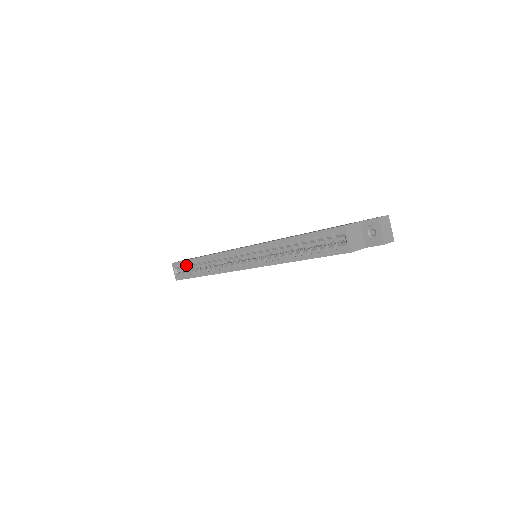
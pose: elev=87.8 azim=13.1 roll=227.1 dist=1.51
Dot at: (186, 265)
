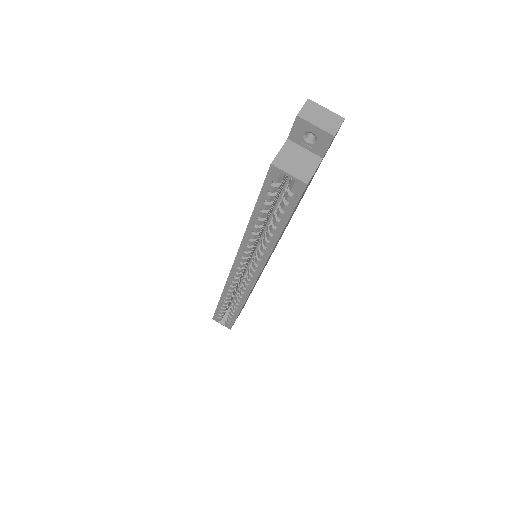
Dot at: (221, 313)
